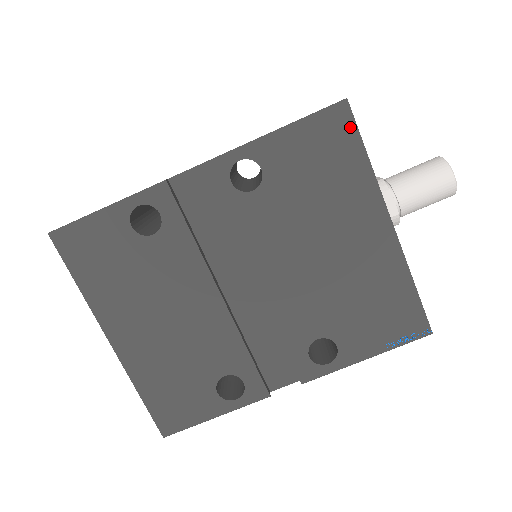
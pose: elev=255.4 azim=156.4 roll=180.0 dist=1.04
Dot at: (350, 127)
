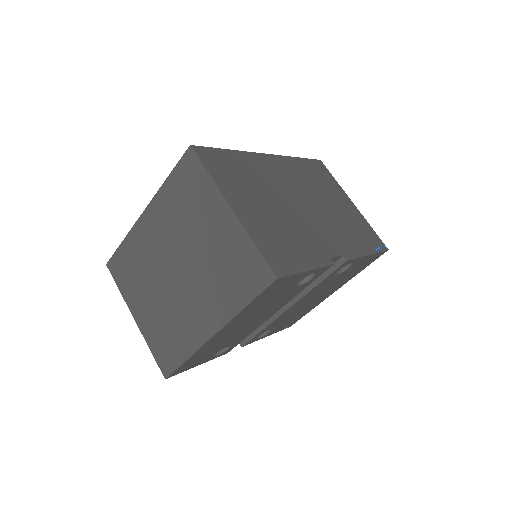
Dot at: occluded
